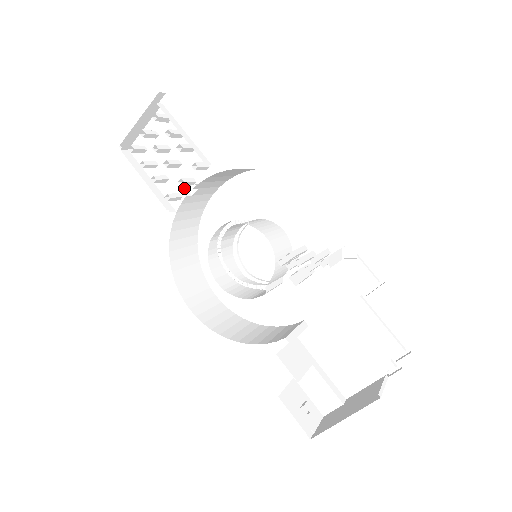
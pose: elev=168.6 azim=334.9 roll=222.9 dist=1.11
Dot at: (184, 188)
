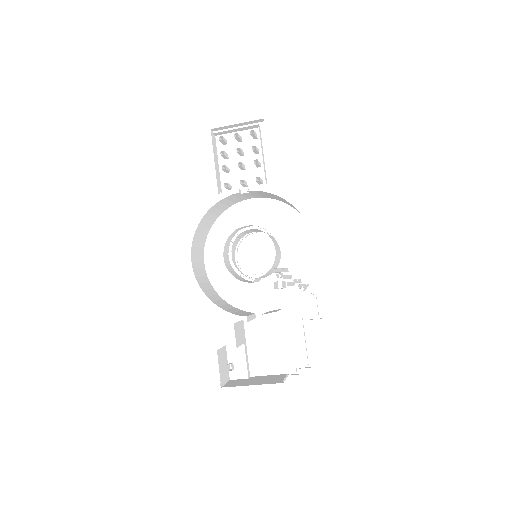
Dot at: (236, 185)
